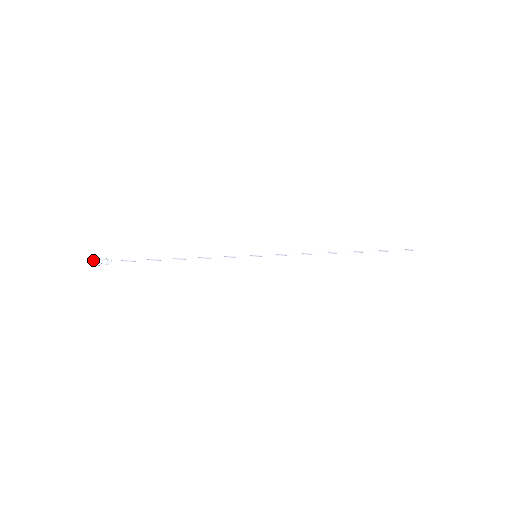
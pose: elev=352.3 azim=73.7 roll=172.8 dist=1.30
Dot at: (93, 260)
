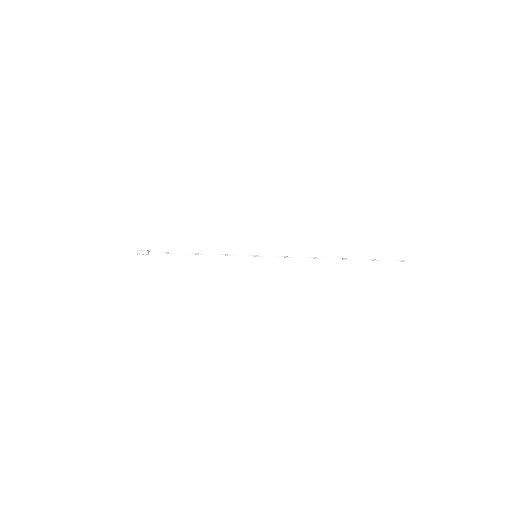
Dot at: (138, 252)
